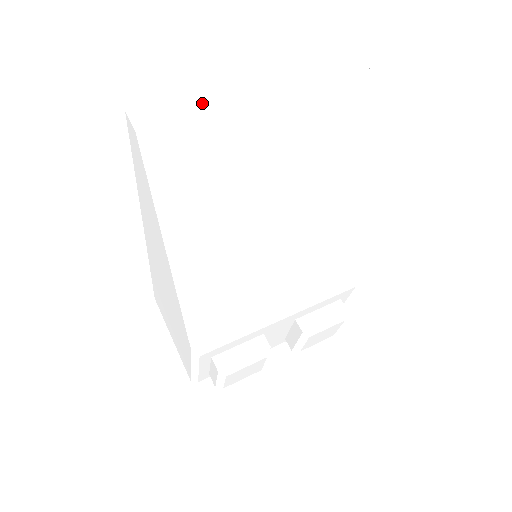
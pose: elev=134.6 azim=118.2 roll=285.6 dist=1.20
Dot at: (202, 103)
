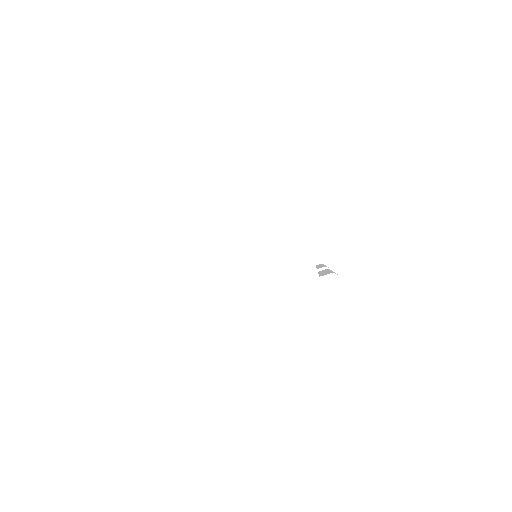
Dot at: occluded
